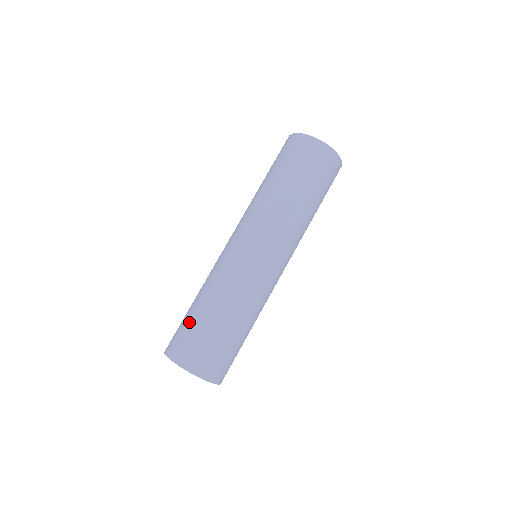
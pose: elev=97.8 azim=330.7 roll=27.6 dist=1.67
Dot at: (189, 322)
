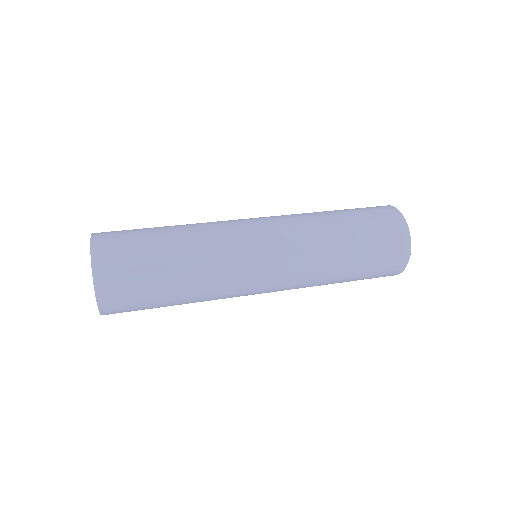
Dot at: (144, 231)
